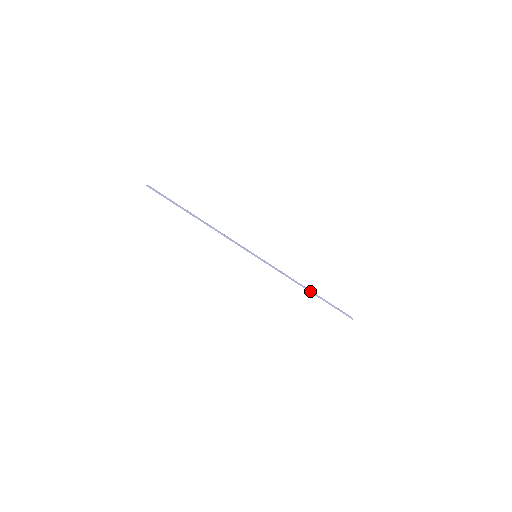
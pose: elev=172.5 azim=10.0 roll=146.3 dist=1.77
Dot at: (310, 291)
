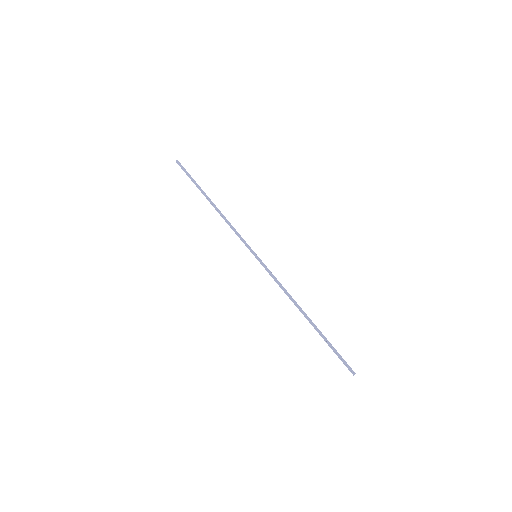
Dot at: (306, 317)
